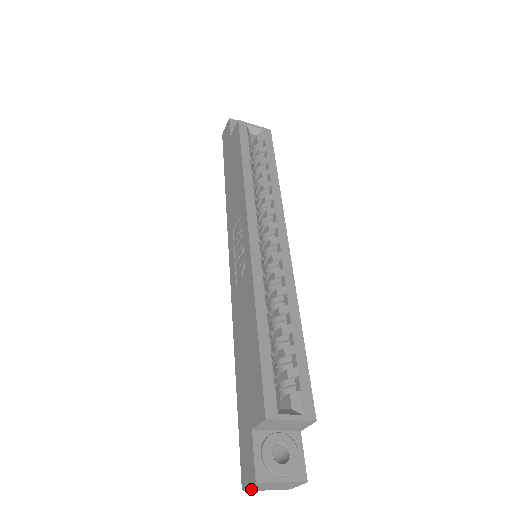
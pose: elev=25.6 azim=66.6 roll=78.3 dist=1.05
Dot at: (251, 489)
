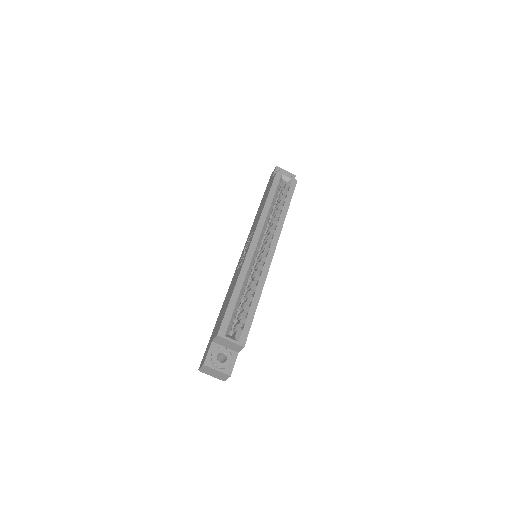
Dot at: (203, 371)
